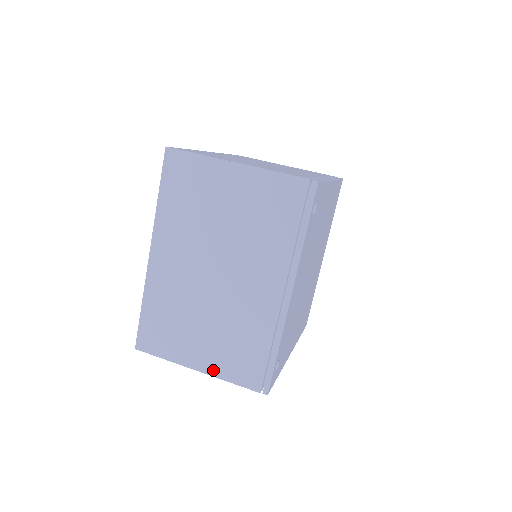
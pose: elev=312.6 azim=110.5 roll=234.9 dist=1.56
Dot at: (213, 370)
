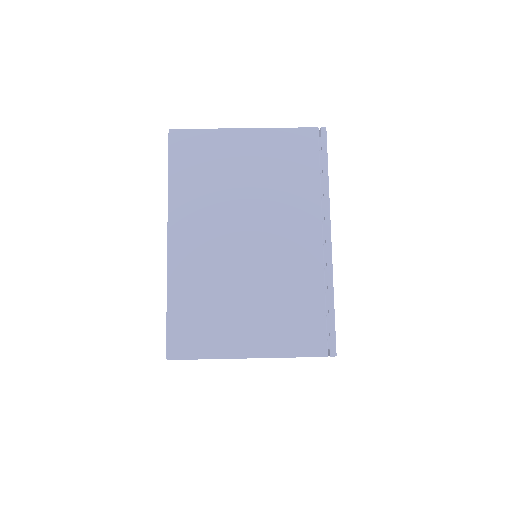
Dot at: (268, 349)
